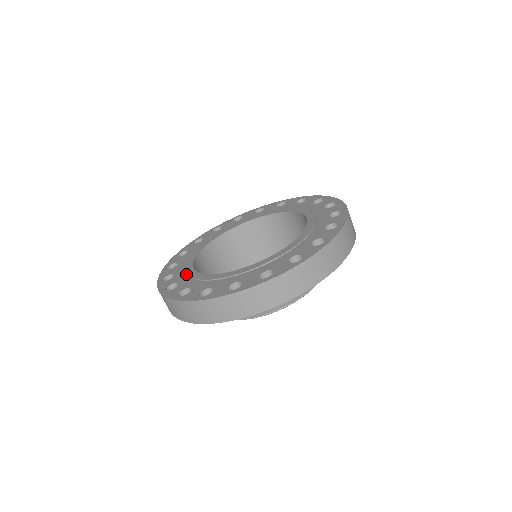
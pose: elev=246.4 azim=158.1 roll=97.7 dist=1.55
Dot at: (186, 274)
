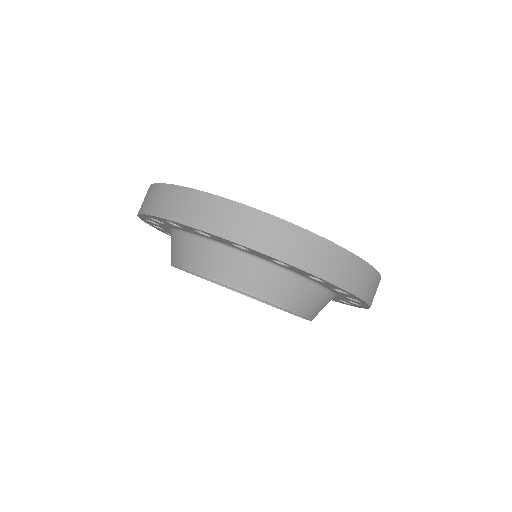
Dot at: occluded
